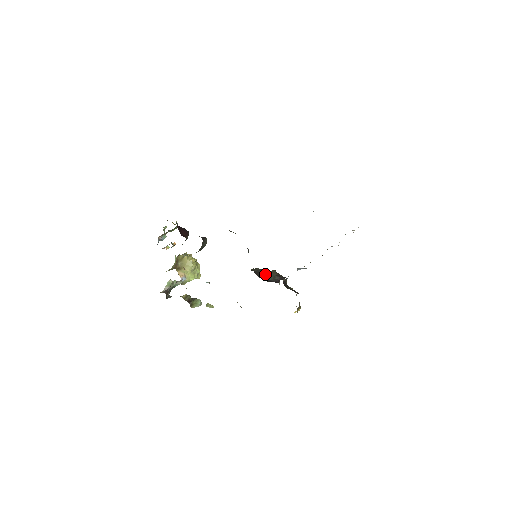
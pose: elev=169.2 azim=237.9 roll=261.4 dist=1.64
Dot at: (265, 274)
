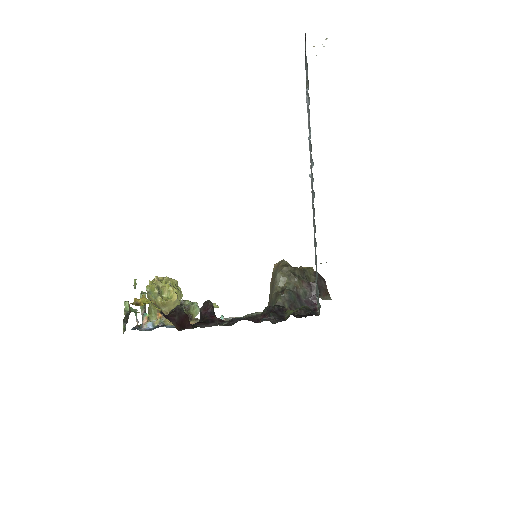
Dot at: (296, 298)
